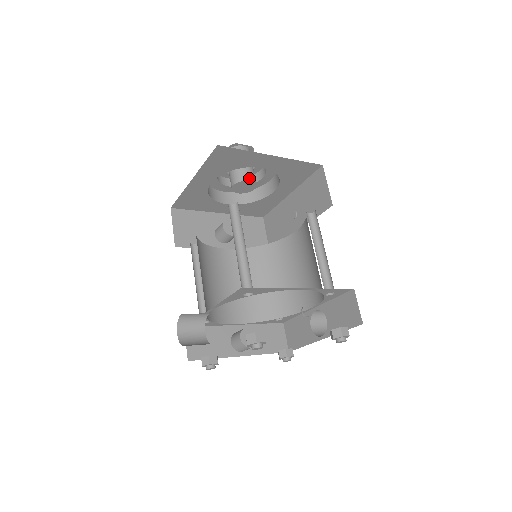
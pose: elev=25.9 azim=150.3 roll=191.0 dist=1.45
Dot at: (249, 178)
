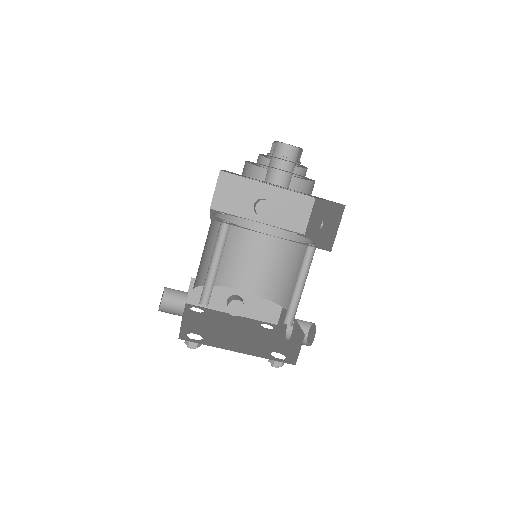
Dot at: (278, 183)
